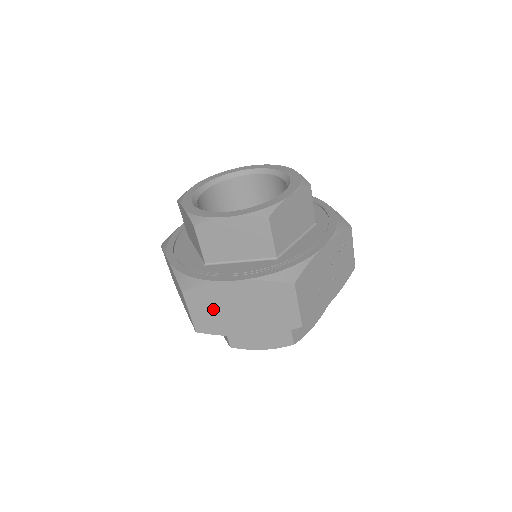
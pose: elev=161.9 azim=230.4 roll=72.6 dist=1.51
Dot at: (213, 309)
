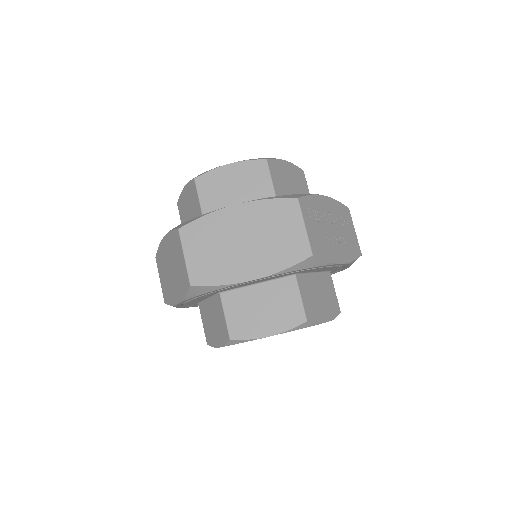
Dot at: (211, 247)
